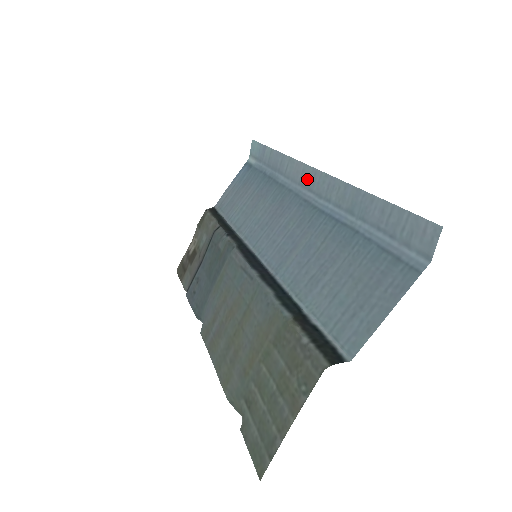
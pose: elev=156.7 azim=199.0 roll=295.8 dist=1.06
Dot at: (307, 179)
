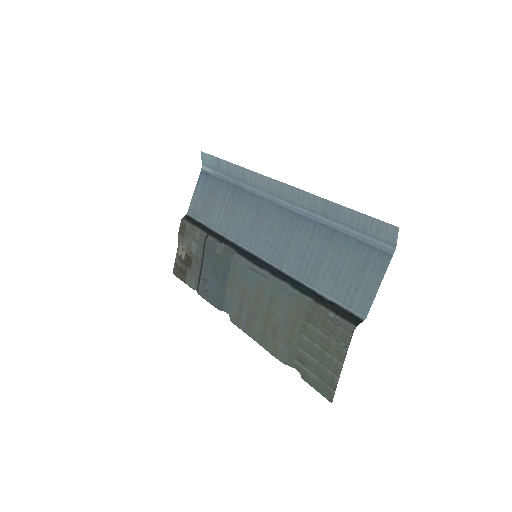
Dot at: (275, 190)
